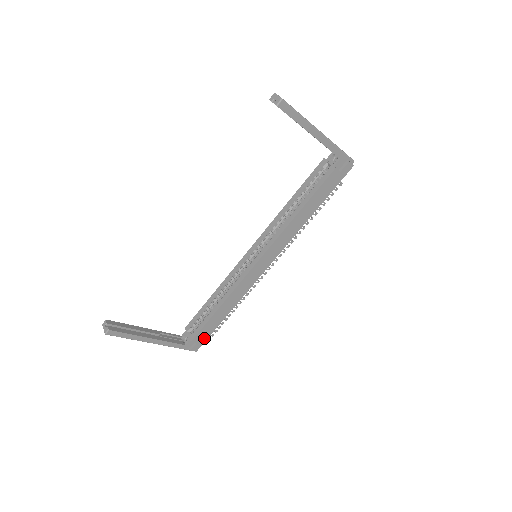
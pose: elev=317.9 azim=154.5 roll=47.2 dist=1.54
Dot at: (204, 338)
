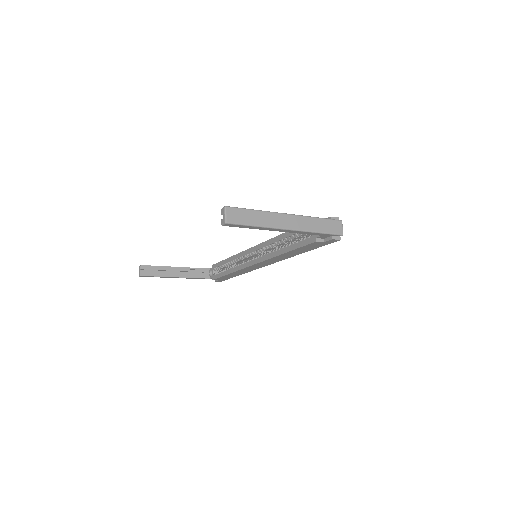
Dot at: (224, 279)
